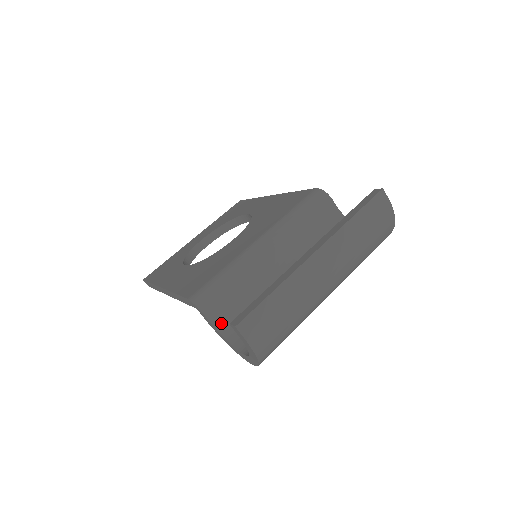
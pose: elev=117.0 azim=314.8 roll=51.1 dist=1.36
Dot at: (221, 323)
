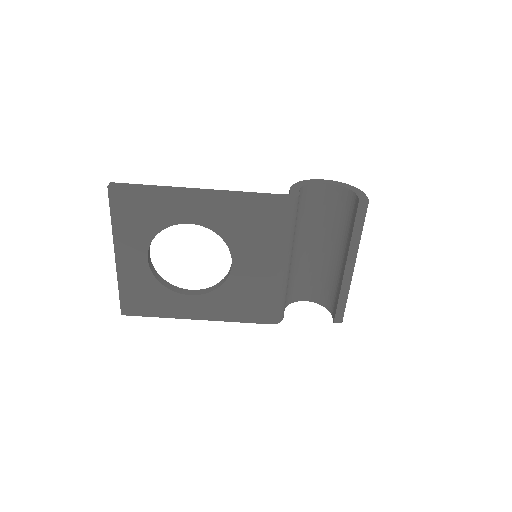
Dot at: (285, 306)
